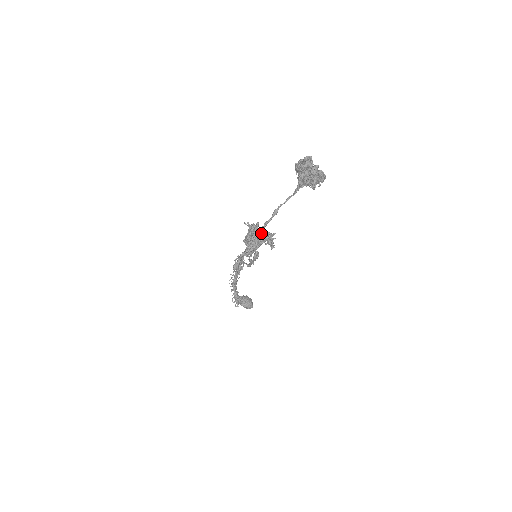
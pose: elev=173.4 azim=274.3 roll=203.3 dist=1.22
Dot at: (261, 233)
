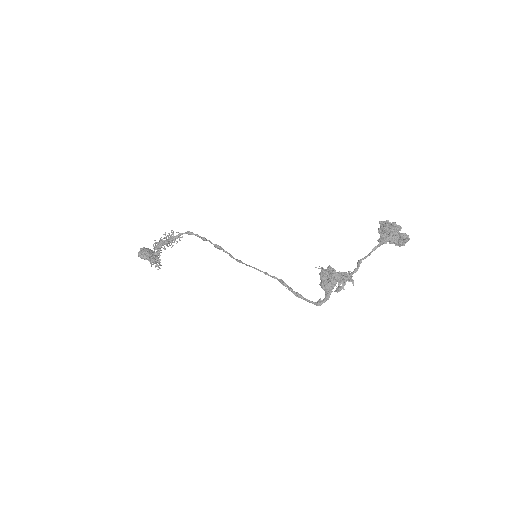
Dot at: (342, 276)
